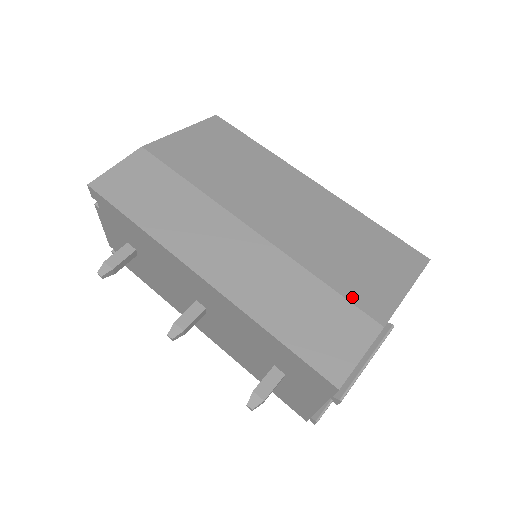
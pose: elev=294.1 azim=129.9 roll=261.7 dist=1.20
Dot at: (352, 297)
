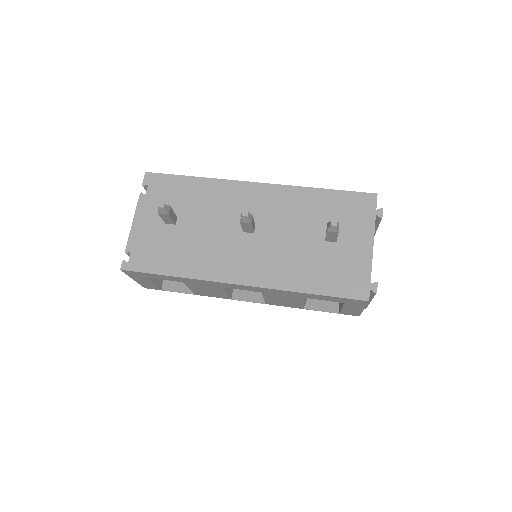
Dot at: occluded
